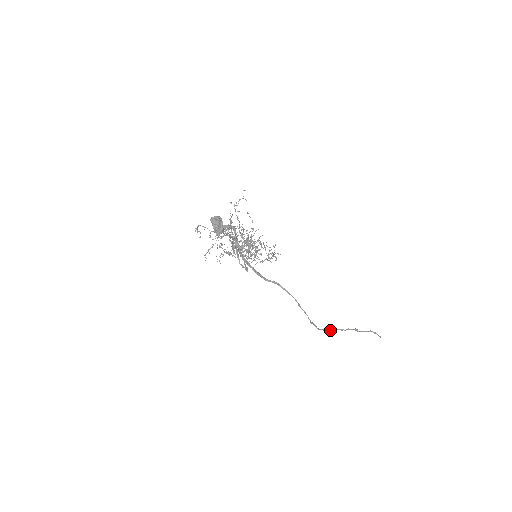
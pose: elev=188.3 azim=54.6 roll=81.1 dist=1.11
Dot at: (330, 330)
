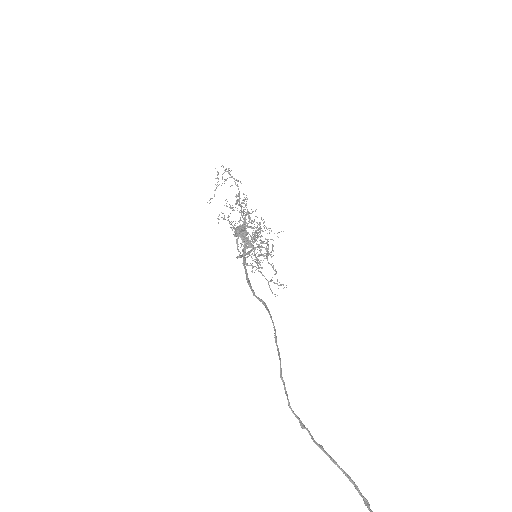
Dot at: (310, 434)
